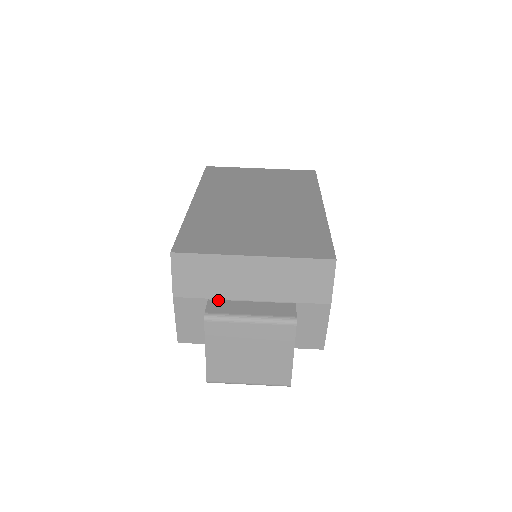
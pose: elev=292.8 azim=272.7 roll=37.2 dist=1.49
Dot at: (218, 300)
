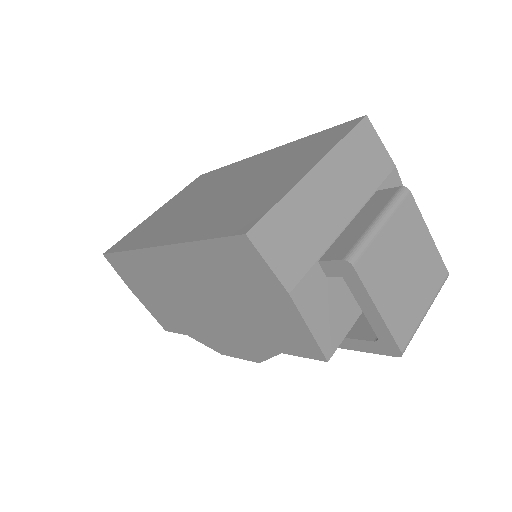
Dot at: (326, 251)
